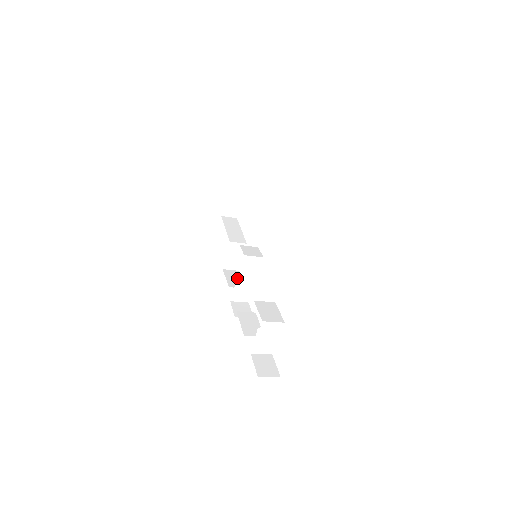
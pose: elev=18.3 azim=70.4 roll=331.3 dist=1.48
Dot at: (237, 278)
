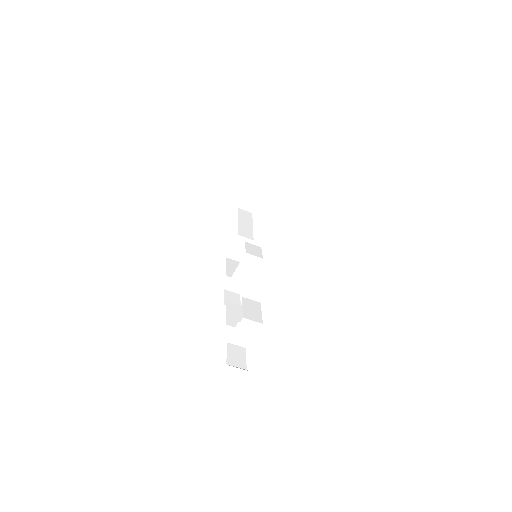
Dot at: (235, 271)
